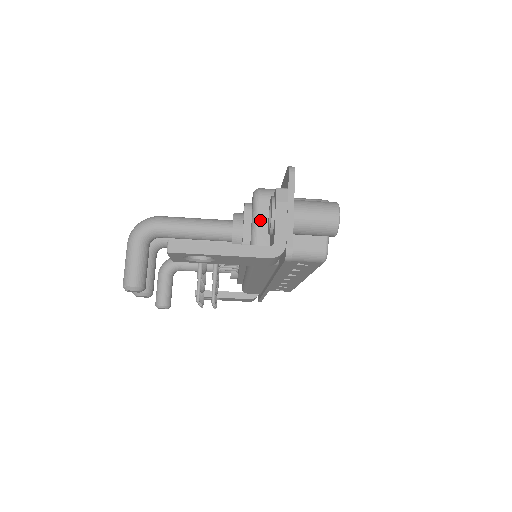
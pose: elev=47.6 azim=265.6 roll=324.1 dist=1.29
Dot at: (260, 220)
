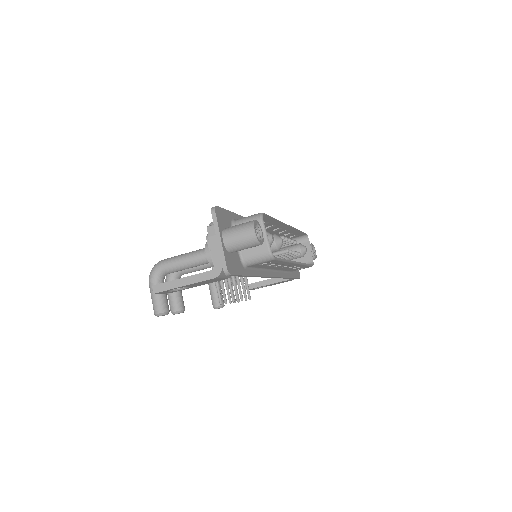
Dot at: occluded
